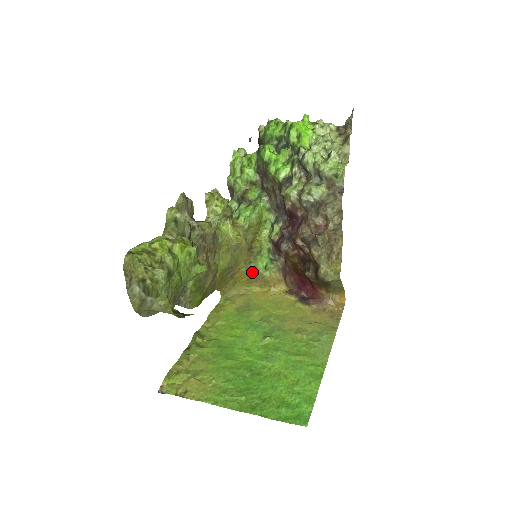
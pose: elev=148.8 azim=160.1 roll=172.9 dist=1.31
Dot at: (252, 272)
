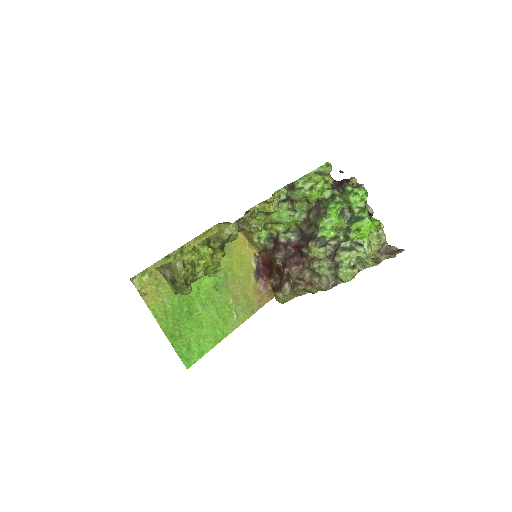
Dot at: (249, 231)
